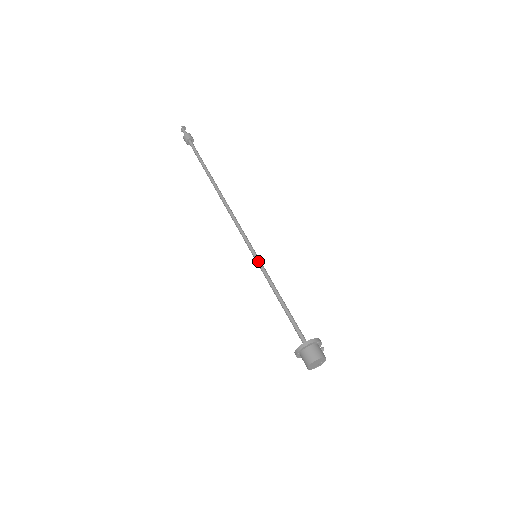
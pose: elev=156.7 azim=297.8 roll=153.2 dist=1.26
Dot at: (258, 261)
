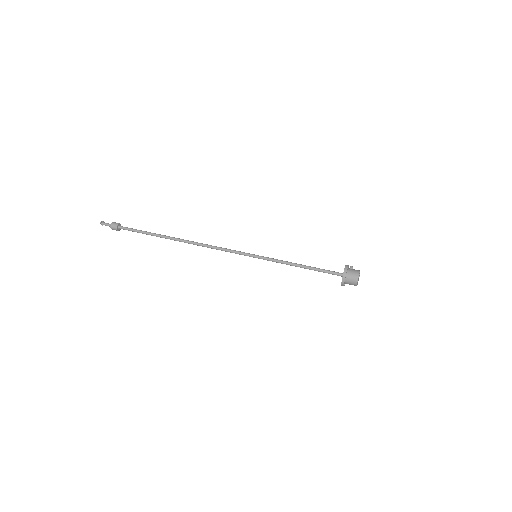
Dot at: (261, 258)
